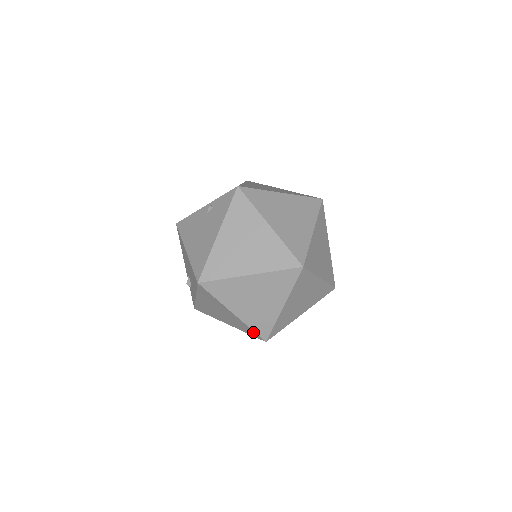
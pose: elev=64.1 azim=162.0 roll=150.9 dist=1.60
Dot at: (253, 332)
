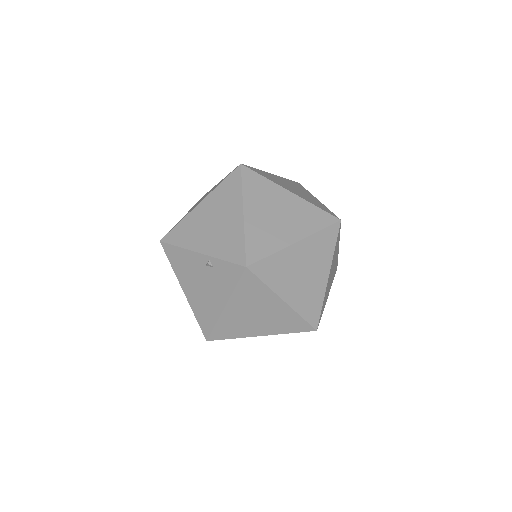
Dot at: occluded
